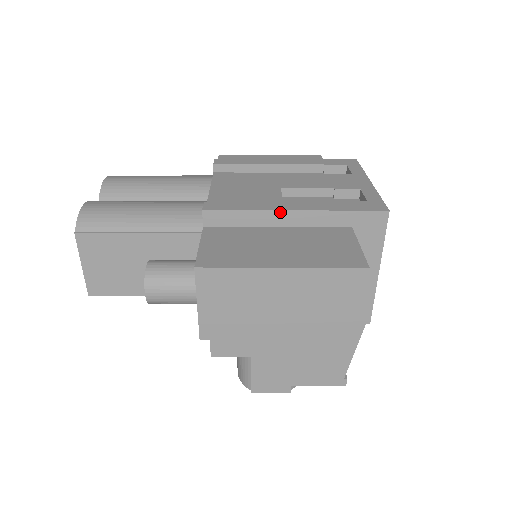
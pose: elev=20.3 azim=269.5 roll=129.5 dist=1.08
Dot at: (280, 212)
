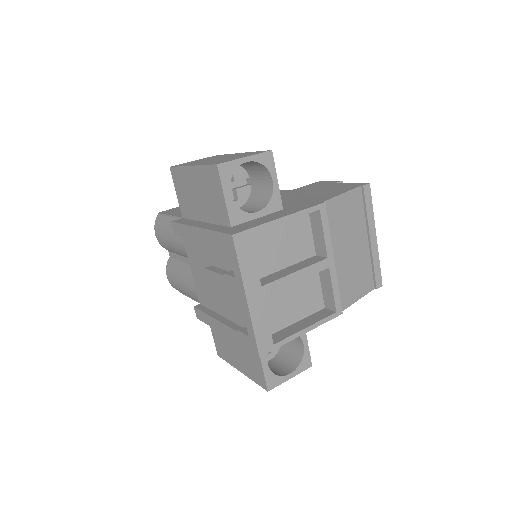
Dot at: (220, 331)
